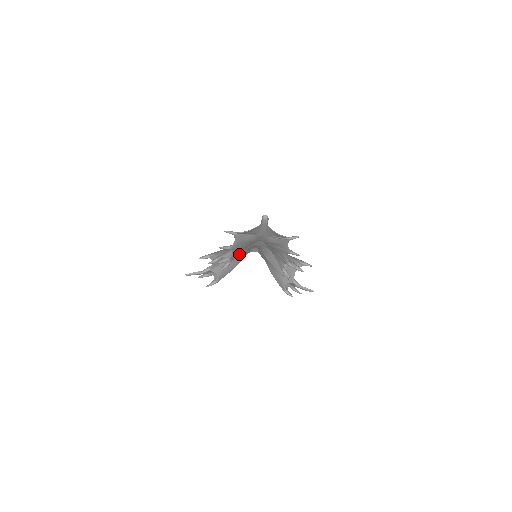
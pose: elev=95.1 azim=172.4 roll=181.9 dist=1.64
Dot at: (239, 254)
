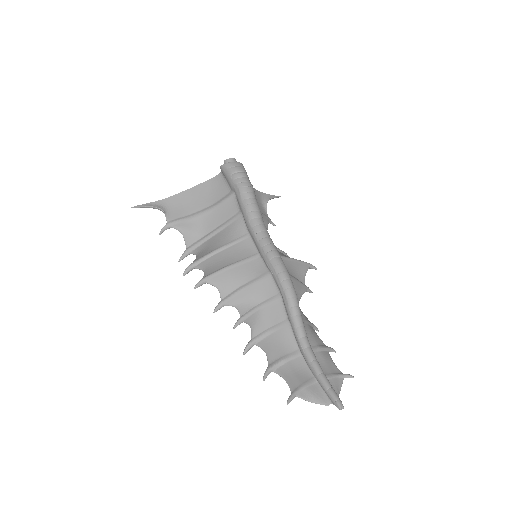
Dot at: (231, 242)
